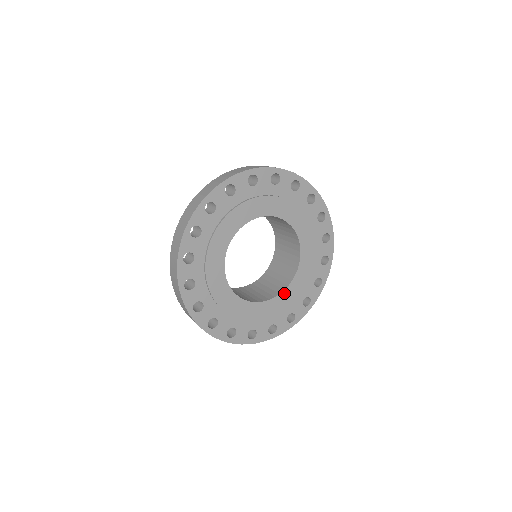
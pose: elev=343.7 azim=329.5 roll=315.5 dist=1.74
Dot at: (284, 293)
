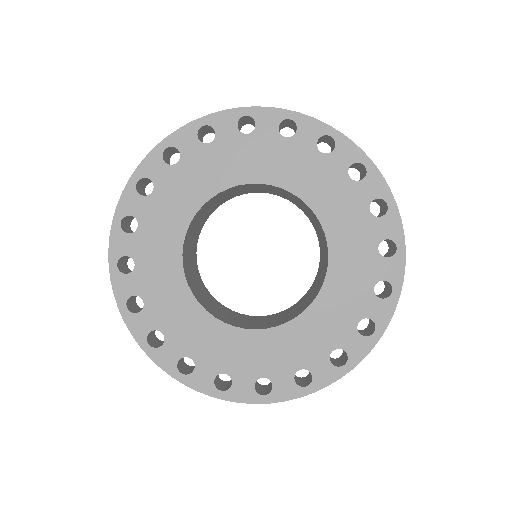
Dot at: (220, 325)
